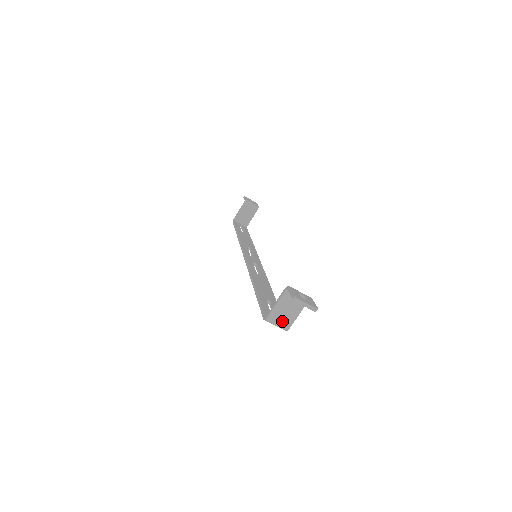
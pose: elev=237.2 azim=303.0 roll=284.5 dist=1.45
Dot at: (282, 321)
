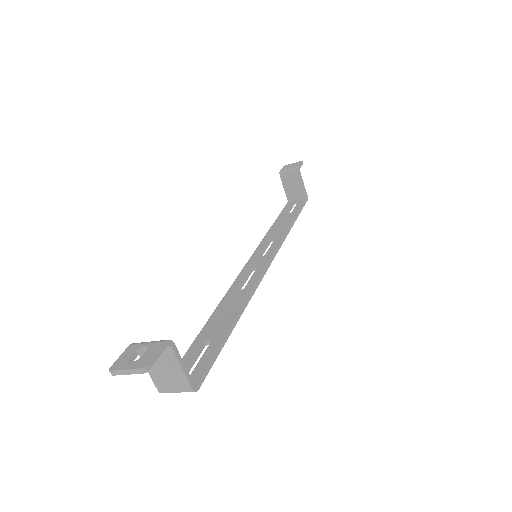
Dot at: (175, 385)
